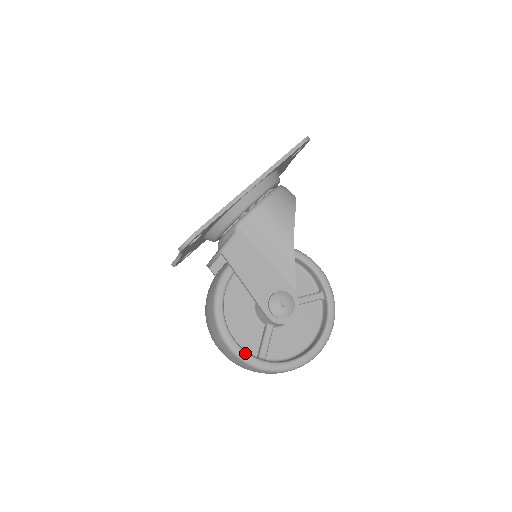
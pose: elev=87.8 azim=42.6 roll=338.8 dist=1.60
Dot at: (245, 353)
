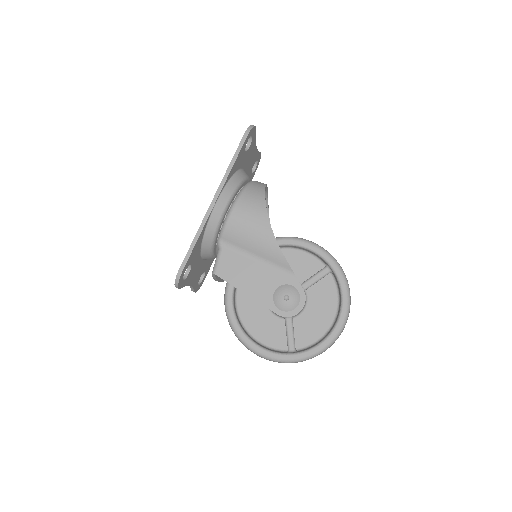
Dot at: (272, 353)
